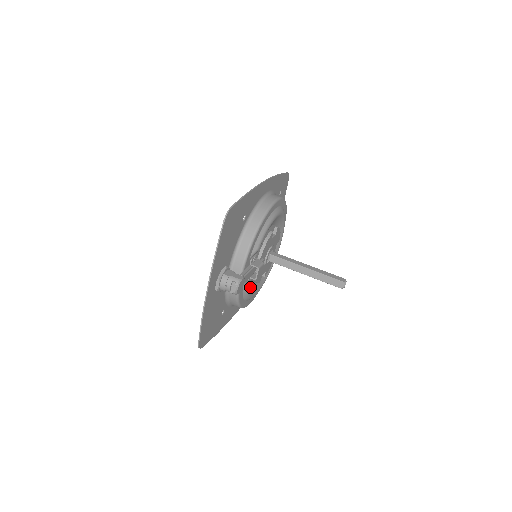
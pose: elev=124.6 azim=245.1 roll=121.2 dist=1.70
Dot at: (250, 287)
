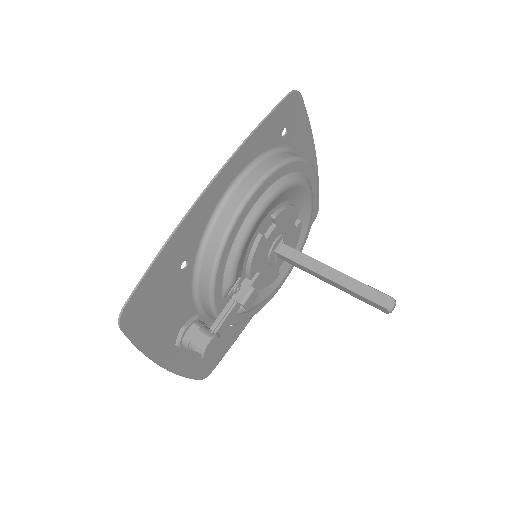
Dot at: (257, 297)
